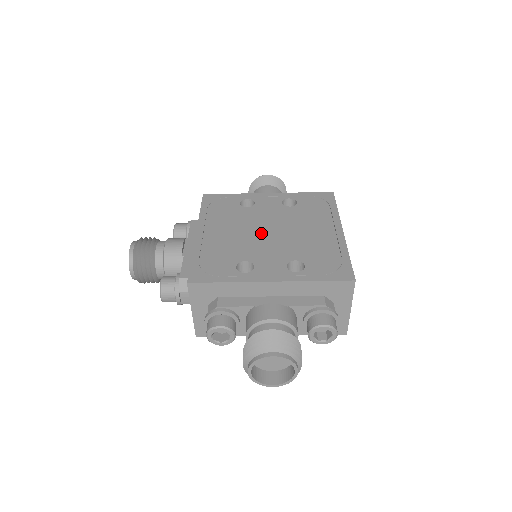
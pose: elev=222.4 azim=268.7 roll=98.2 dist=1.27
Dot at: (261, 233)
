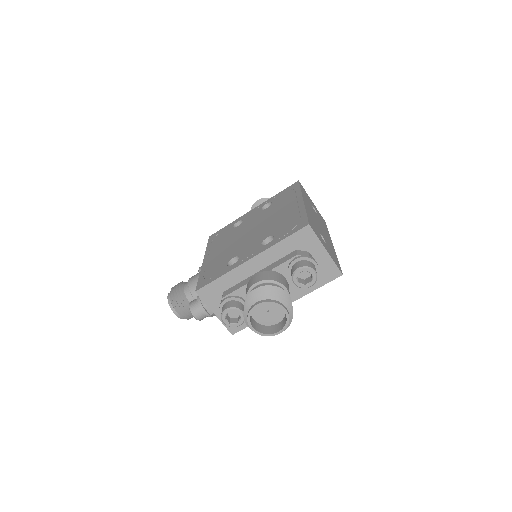
Dot at: (245, 235)
